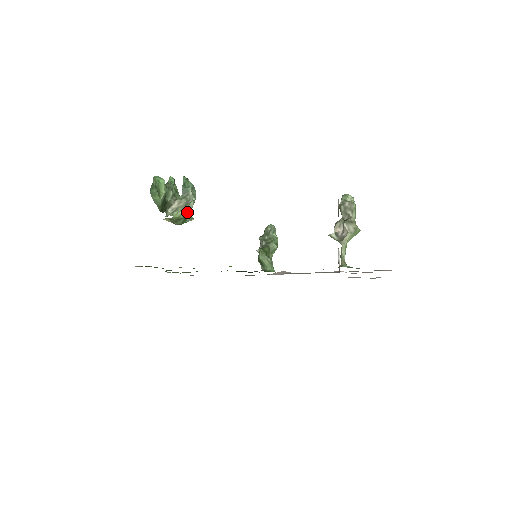
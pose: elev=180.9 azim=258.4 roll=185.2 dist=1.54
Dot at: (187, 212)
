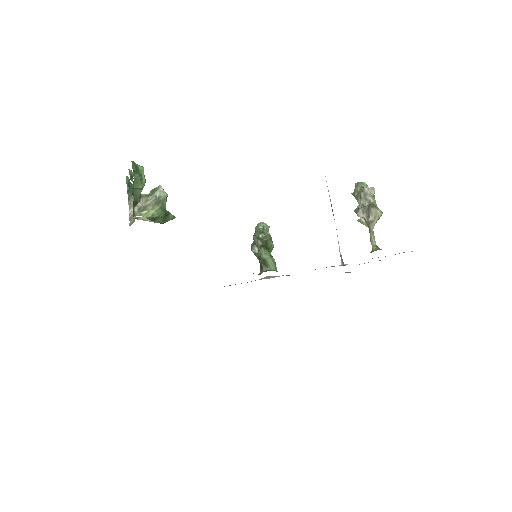
Dot at: (162, 210)
